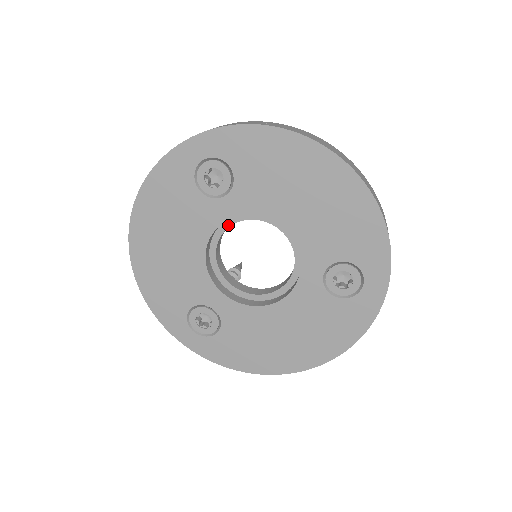
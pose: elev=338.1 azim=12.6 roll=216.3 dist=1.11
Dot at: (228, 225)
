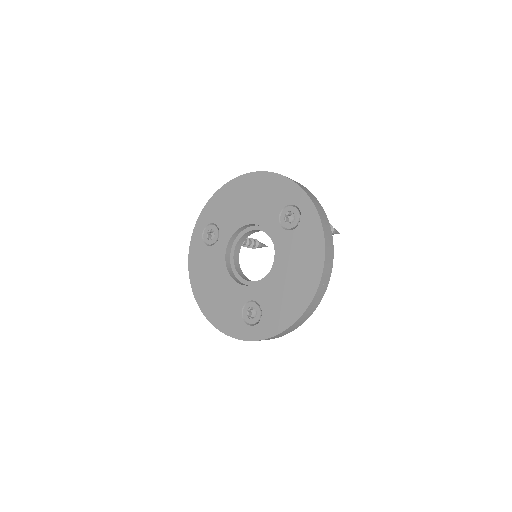
Dot at: (233, 252)
